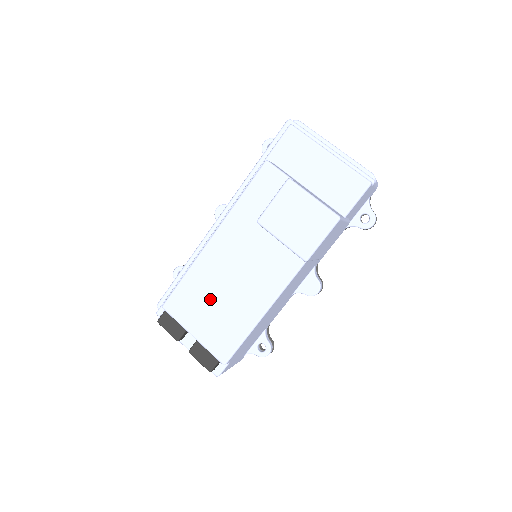
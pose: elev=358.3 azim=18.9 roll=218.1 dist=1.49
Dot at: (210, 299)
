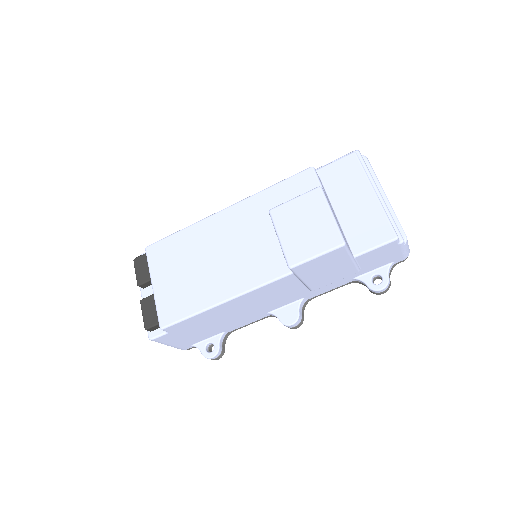
Dot at: (188, 262)
